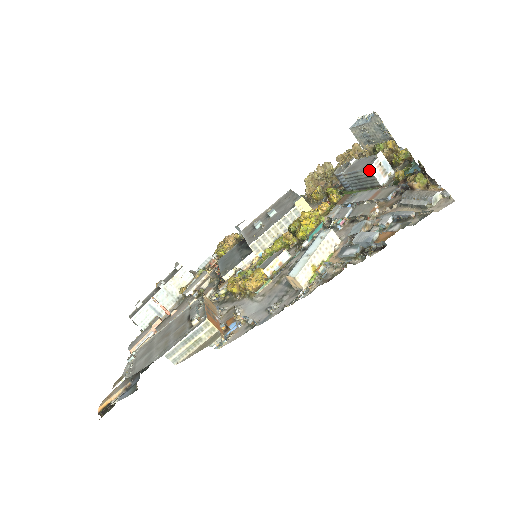
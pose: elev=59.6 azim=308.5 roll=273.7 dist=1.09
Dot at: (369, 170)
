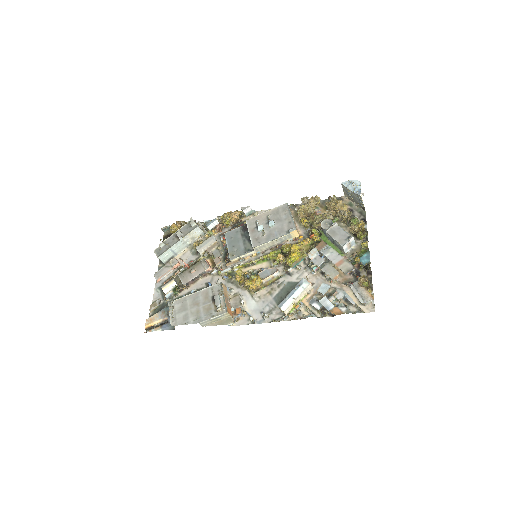
Dot at: (342, 247)
